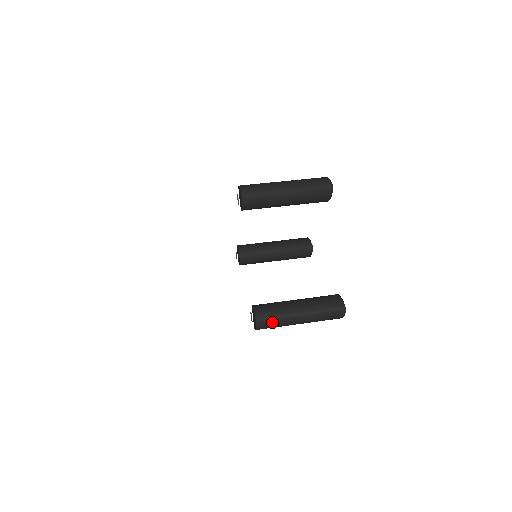
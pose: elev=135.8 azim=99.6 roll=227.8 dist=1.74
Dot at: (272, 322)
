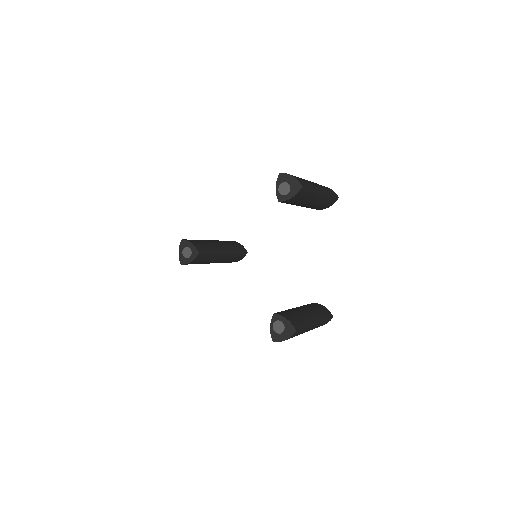
Dot at: occluded
